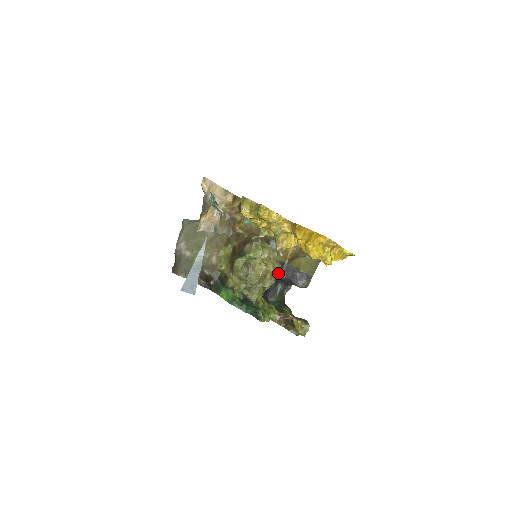
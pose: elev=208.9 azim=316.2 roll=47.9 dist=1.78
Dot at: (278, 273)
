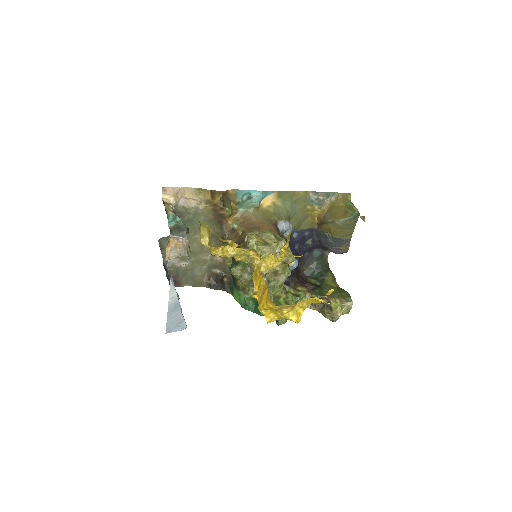
Dot at: (309, 240)
